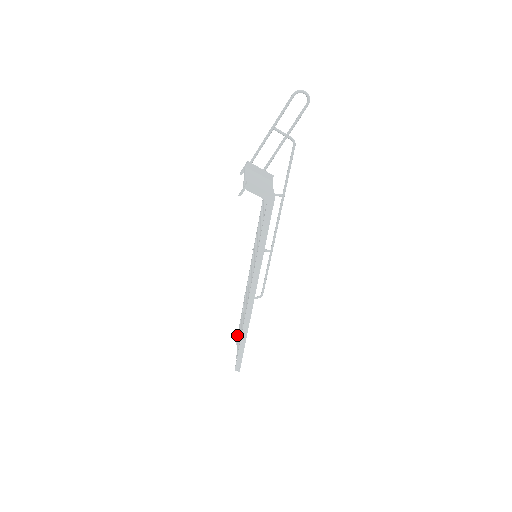
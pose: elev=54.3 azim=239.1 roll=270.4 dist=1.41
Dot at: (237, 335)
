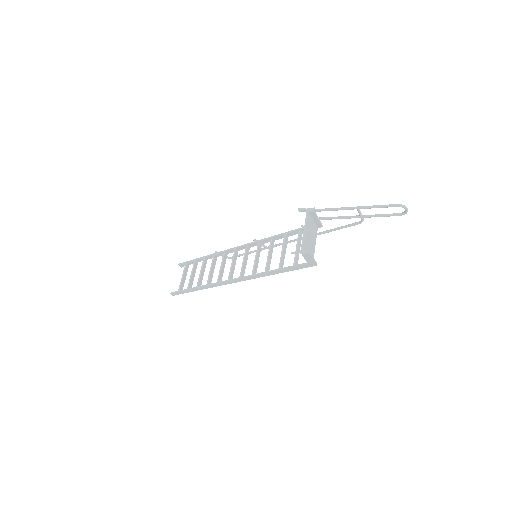
Dot at: (186, 263)
